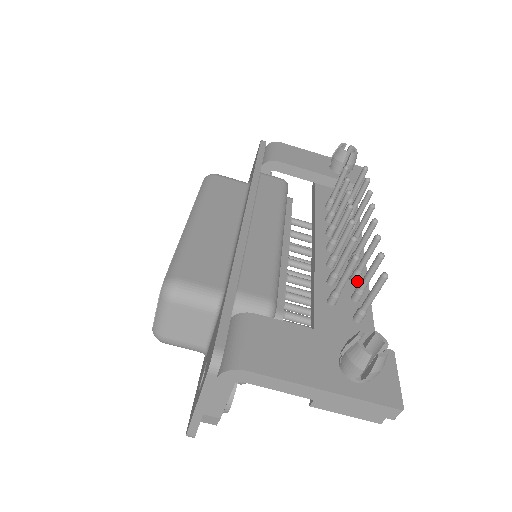
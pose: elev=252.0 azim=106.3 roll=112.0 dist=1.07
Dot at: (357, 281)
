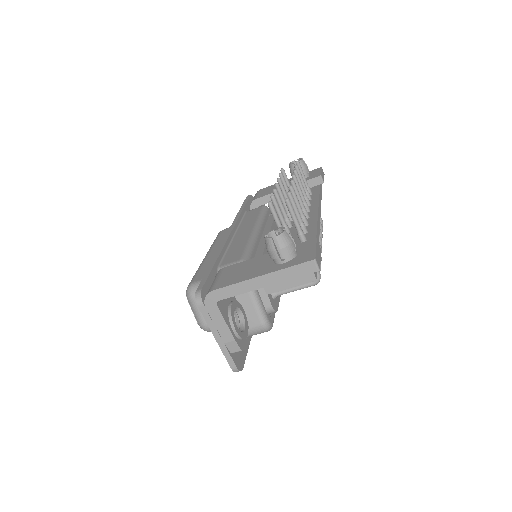
Dot at: (307, 224)
